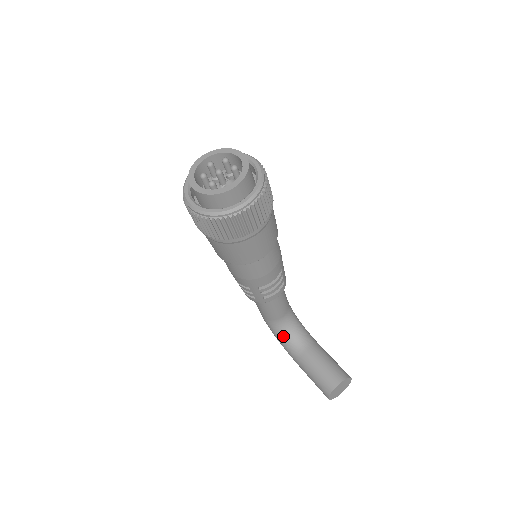
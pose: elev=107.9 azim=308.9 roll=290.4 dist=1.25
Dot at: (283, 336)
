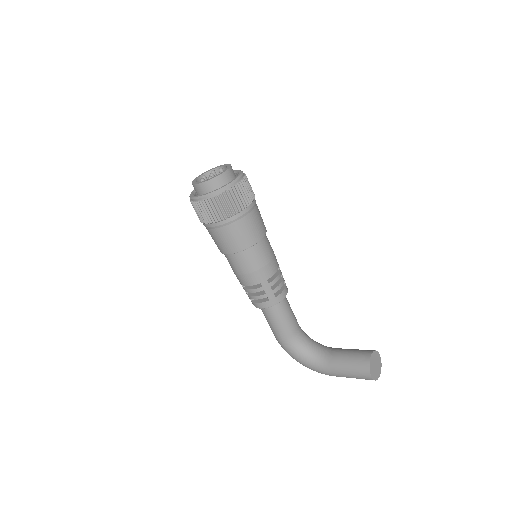
Dot at: (306, 352)
